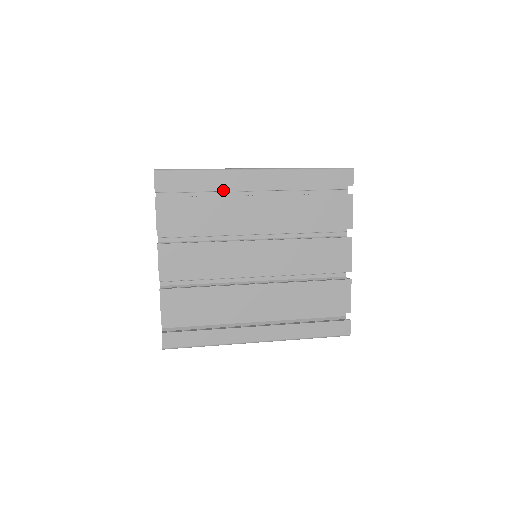
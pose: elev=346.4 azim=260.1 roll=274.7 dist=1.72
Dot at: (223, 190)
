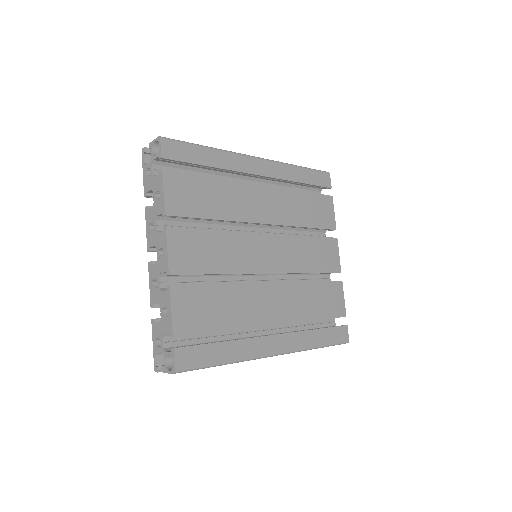
Dot at: occluded
